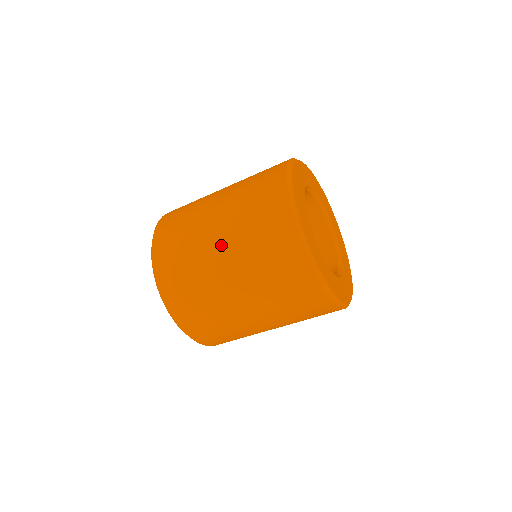
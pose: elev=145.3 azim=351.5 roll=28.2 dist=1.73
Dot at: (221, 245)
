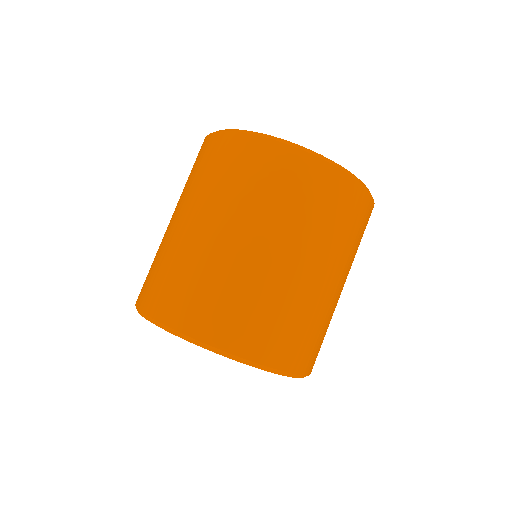
Dot at: (269, 246)
